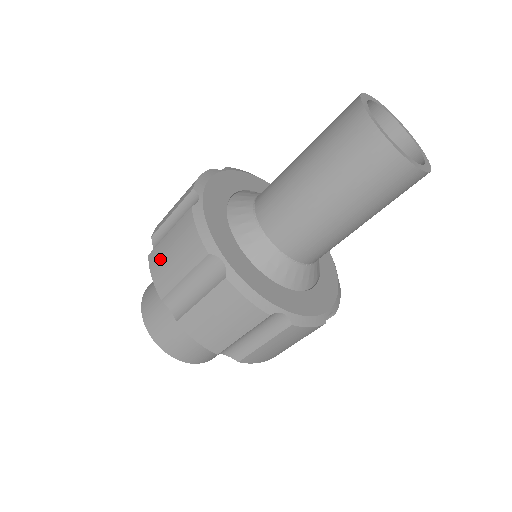
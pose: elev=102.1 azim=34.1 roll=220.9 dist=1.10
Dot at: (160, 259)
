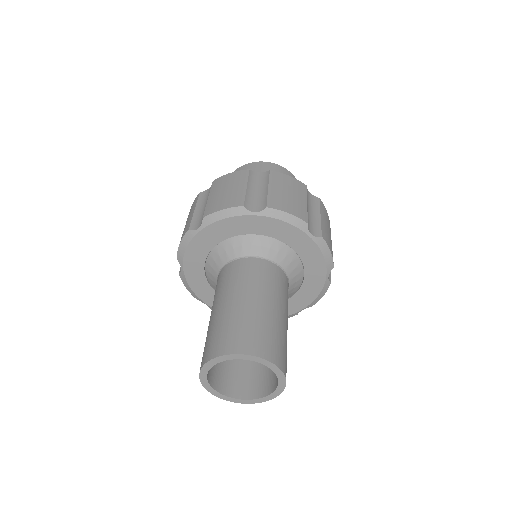
Dot at: (190, 211)
